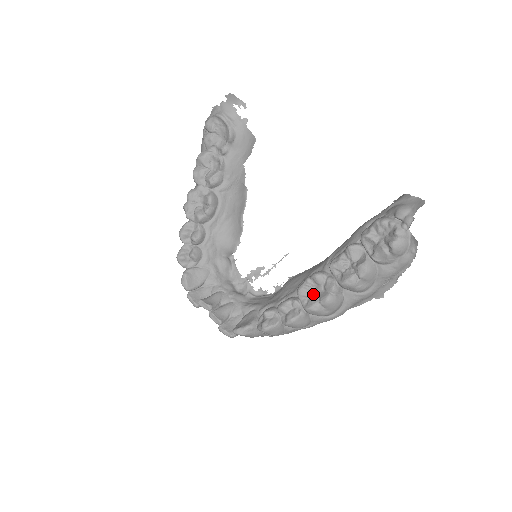
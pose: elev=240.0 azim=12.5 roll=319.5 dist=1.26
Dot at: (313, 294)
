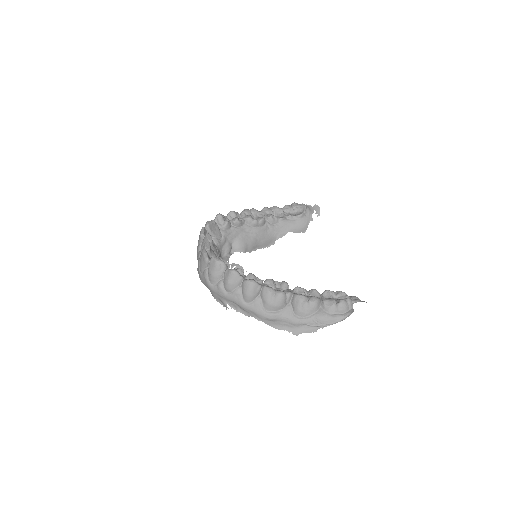
Dot at: (274, 288)
